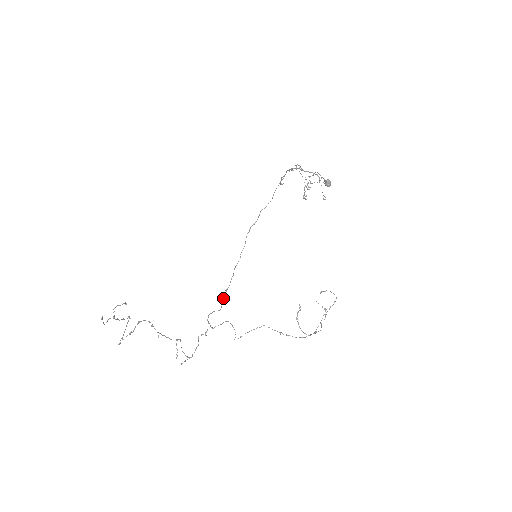
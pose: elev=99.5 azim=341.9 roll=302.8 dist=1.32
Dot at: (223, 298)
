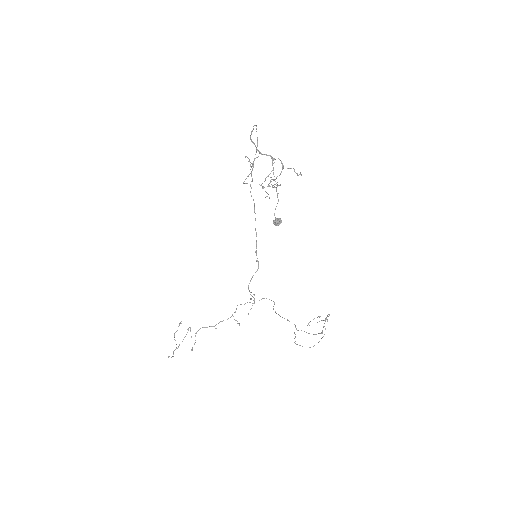
Dot at: occluded
